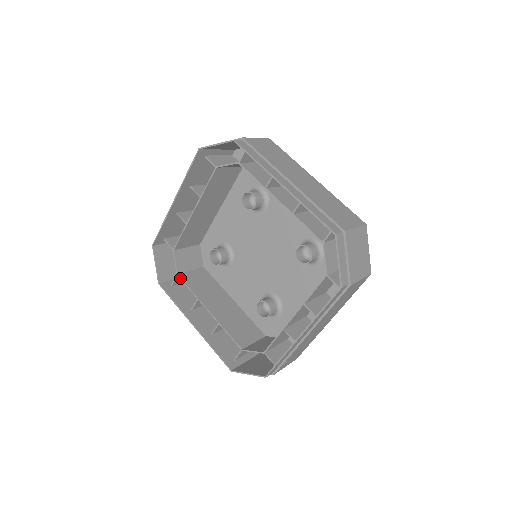
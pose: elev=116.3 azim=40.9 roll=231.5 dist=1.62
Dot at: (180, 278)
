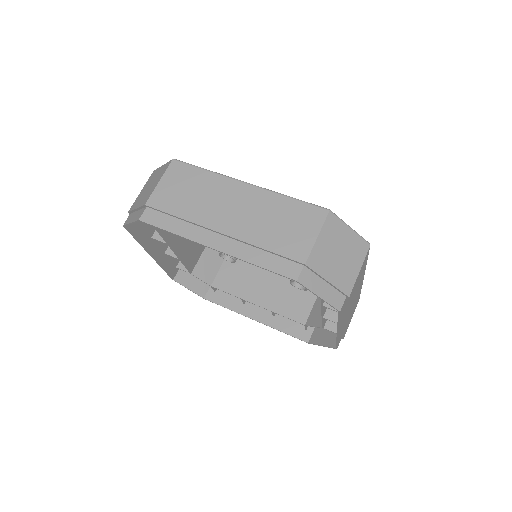
Dot at: occluded
